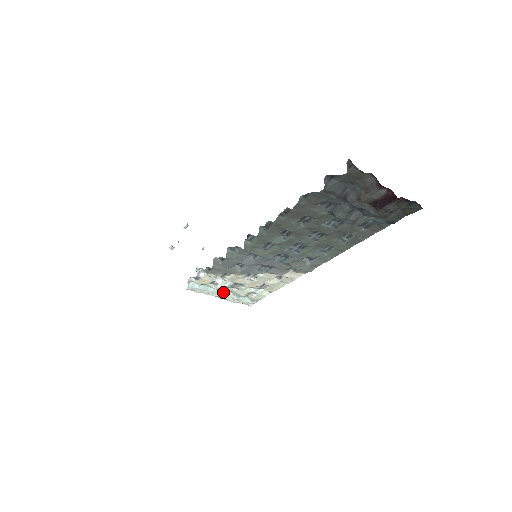
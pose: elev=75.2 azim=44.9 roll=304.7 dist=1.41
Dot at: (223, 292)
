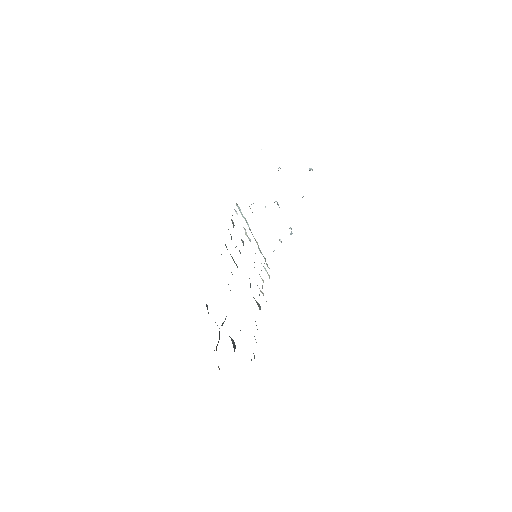
Dot at: occluded
